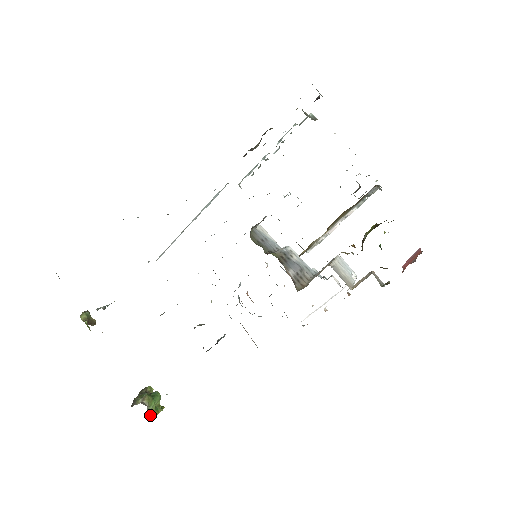
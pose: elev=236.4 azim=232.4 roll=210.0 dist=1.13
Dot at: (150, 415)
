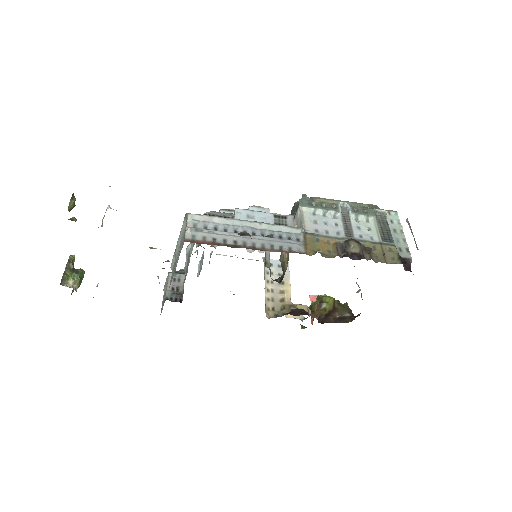
Dot at: (71, 293)
